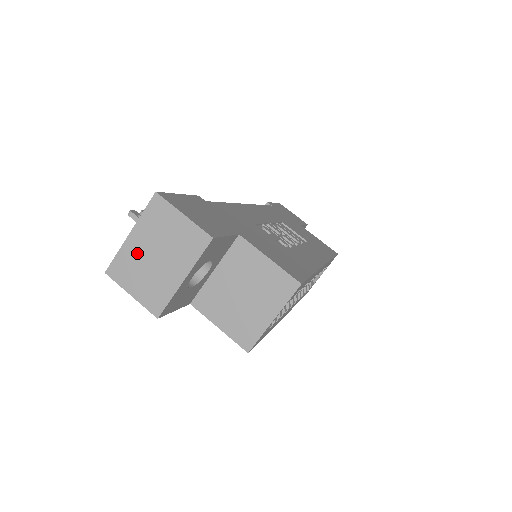
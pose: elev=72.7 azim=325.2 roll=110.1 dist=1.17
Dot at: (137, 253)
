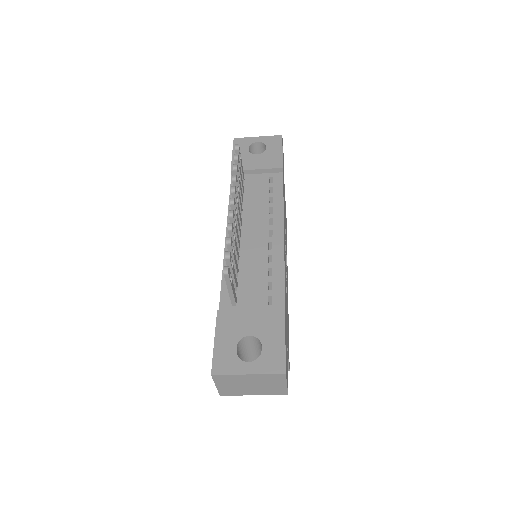
Dot at: (242, 380)
